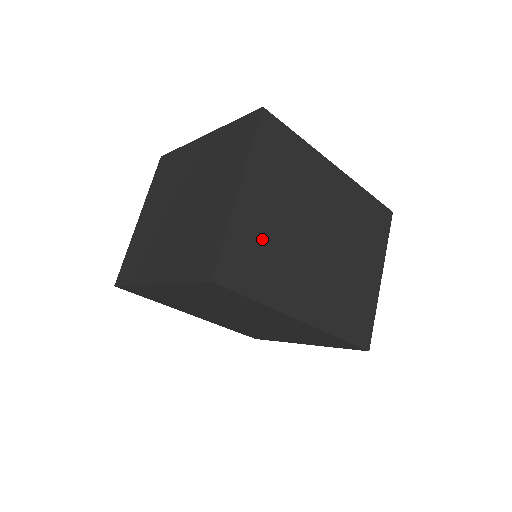
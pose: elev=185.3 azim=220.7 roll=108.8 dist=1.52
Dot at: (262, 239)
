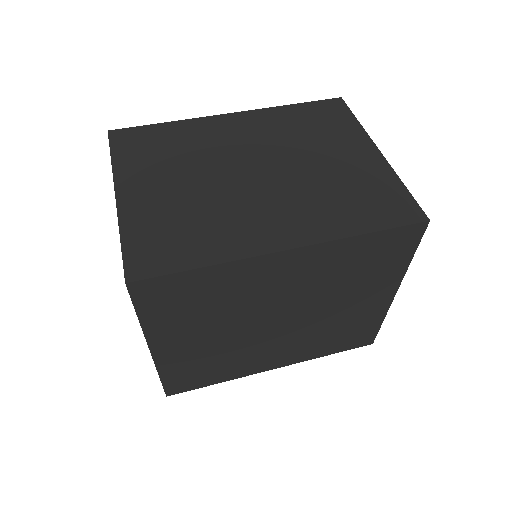
Dot at: (171, 215)
